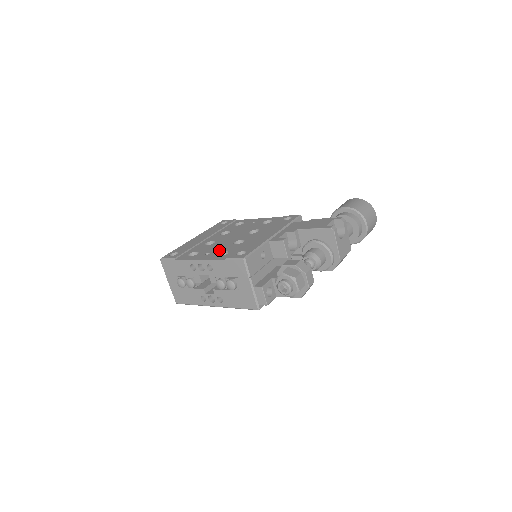
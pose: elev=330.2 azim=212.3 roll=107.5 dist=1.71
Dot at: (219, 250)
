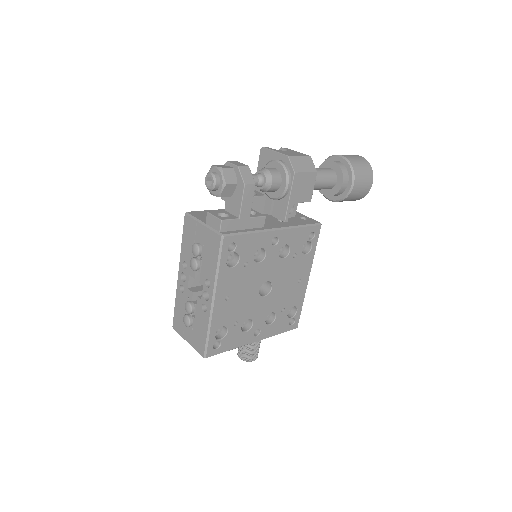
Dot at: occluded
